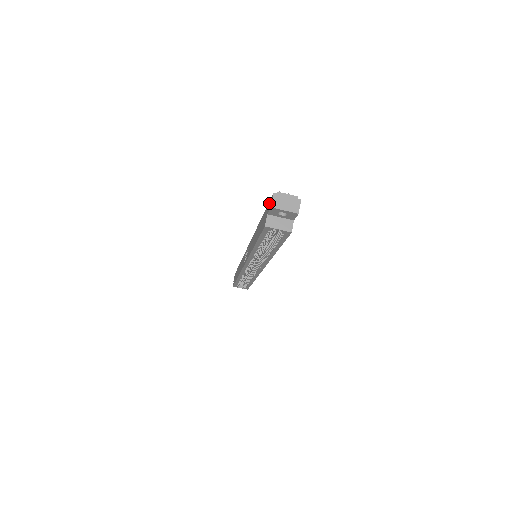
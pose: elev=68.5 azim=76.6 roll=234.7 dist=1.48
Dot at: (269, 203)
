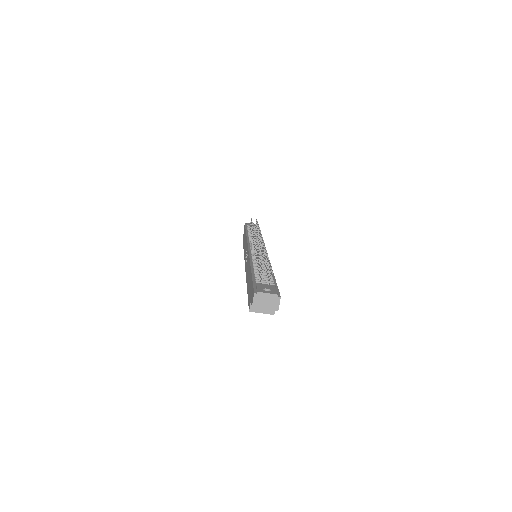
Dot at: (252, 291)
